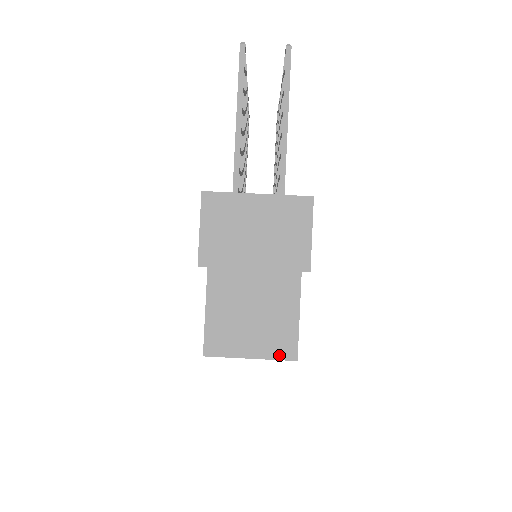
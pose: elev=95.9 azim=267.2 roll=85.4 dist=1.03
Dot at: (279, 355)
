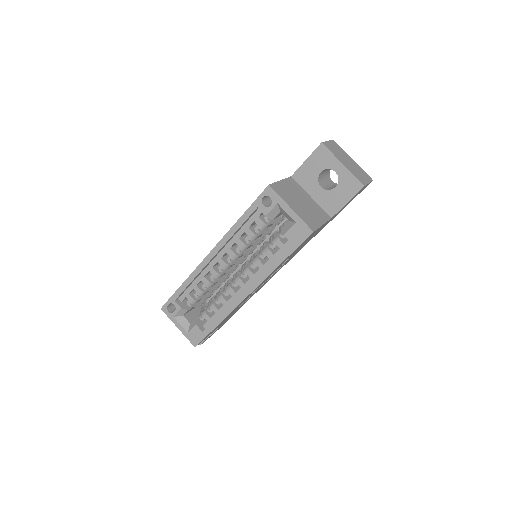
Dot at: (306, 222)
